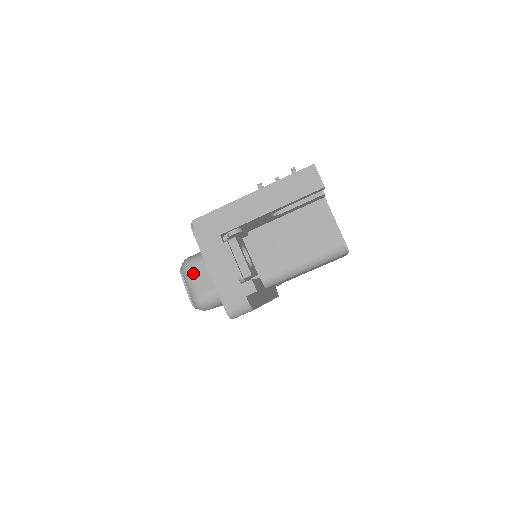
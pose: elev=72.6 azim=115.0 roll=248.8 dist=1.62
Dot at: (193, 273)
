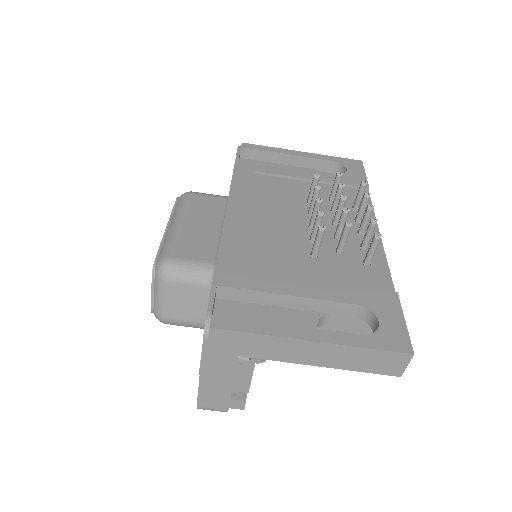
Dot at: (170, 292)
